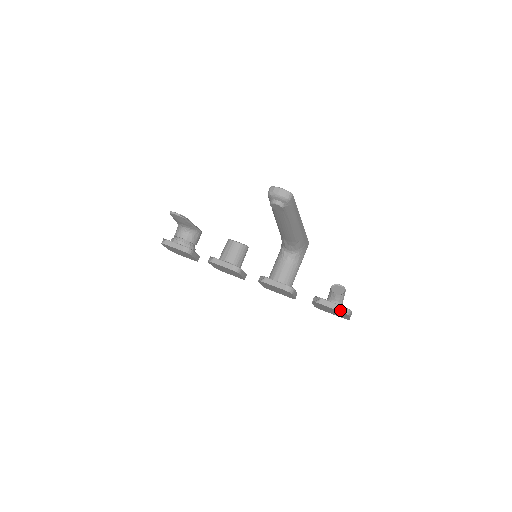
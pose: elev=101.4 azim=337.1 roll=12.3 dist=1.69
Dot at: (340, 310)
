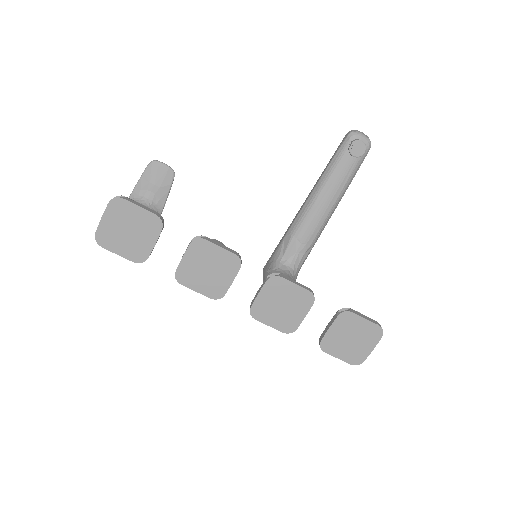
Dot at: (376, 323)
